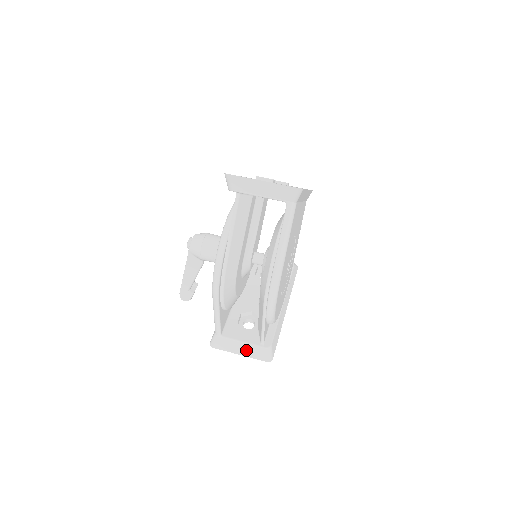
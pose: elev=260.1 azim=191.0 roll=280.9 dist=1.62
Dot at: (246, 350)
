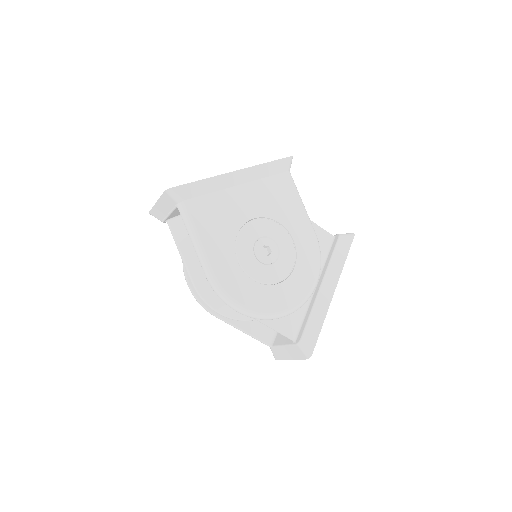
Dot at: (290, 353)
